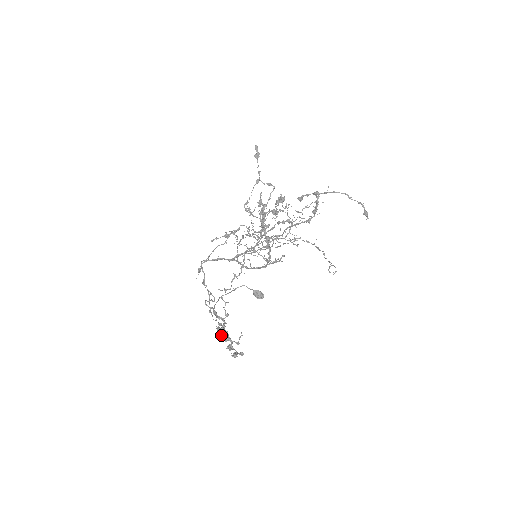
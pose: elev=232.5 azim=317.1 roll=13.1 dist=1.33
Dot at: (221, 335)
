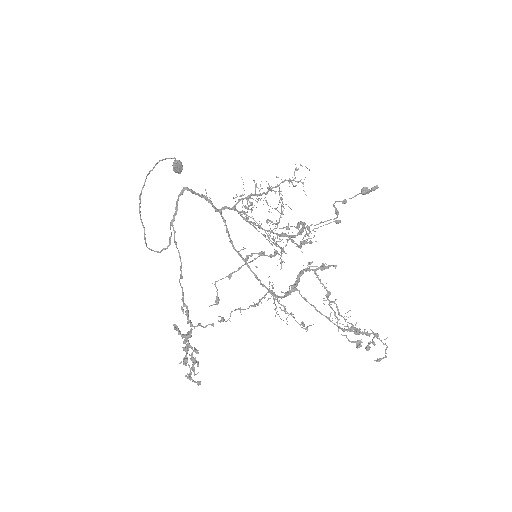
Dot at: occluded
